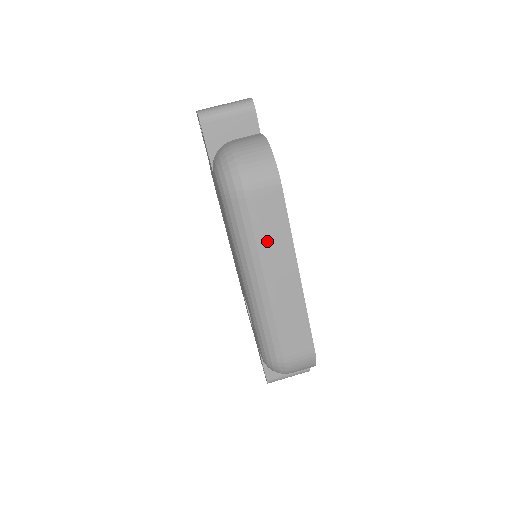
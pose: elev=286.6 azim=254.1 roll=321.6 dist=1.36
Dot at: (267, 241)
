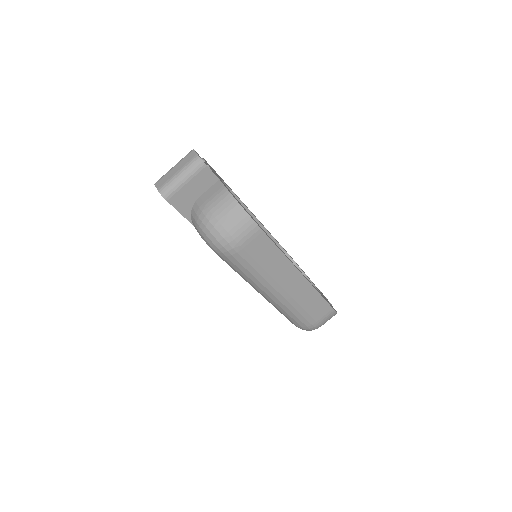
Dot at: (268, 269)
